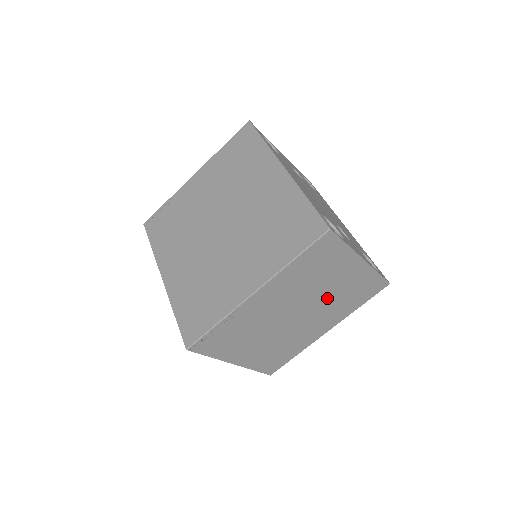
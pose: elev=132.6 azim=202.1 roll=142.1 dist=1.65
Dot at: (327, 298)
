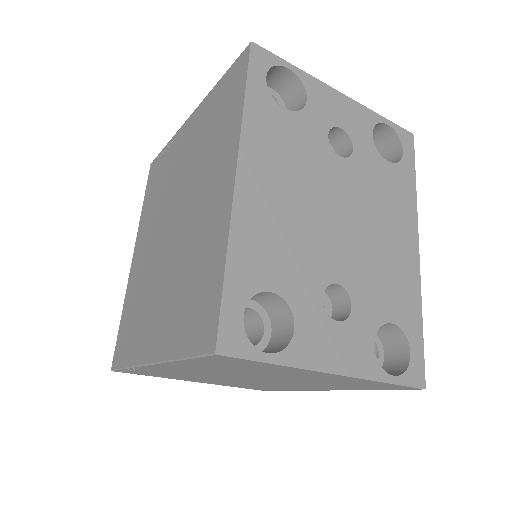
Dot at: (295, 379)
